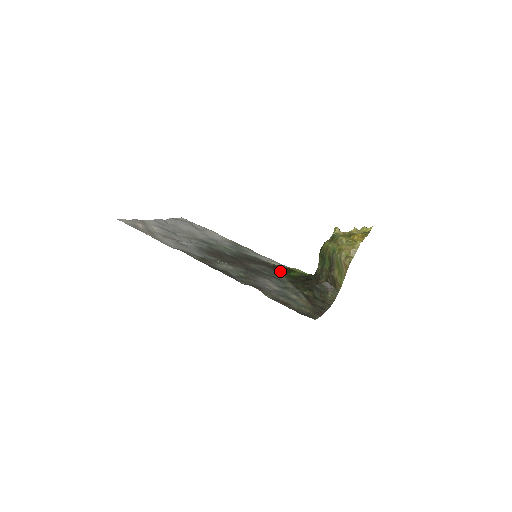
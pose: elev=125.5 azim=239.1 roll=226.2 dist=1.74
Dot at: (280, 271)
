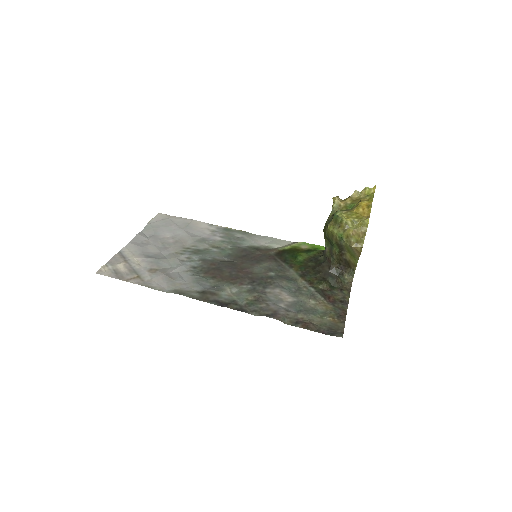
Dot at: (286, 261)
